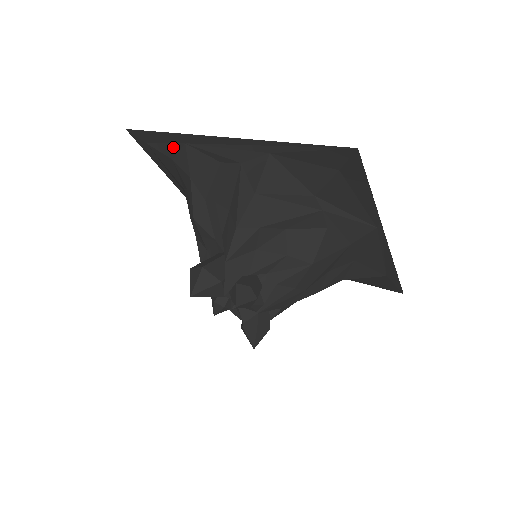
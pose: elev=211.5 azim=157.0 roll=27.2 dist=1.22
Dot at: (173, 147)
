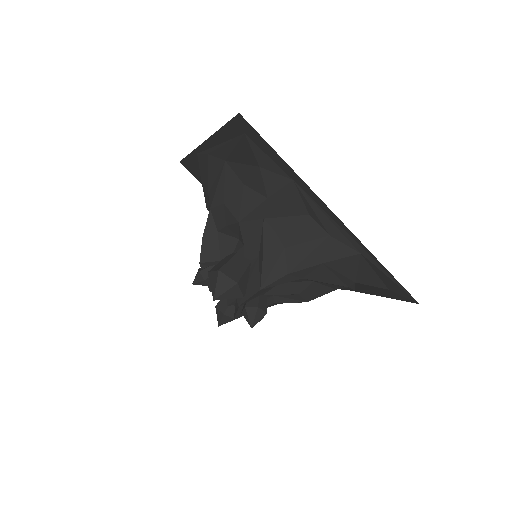
Dot at: (275, 167)
